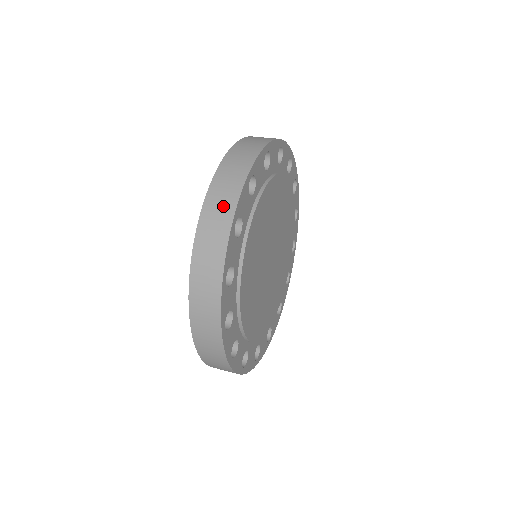
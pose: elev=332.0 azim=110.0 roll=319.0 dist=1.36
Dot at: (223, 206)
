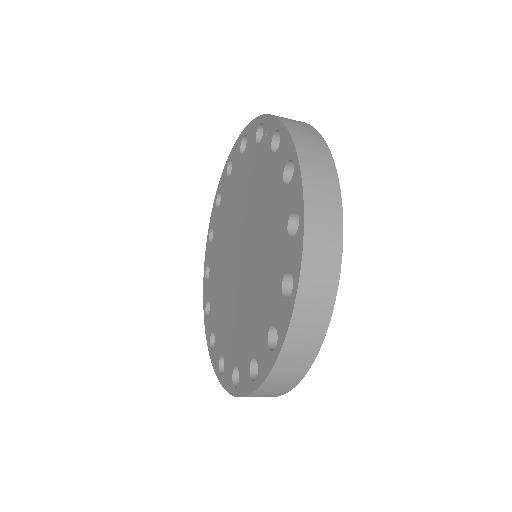
Dot at: (298, 122)
